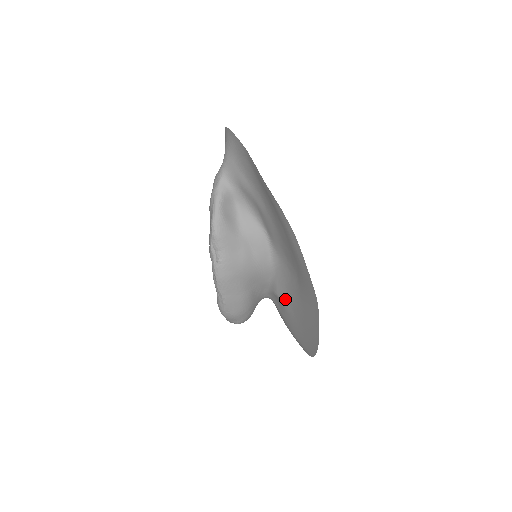
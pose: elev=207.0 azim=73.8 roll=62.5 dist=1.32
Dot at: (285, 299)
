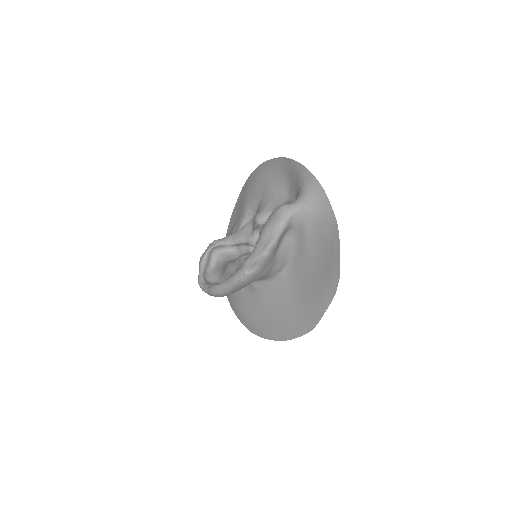
Dot at: (263, 296)
